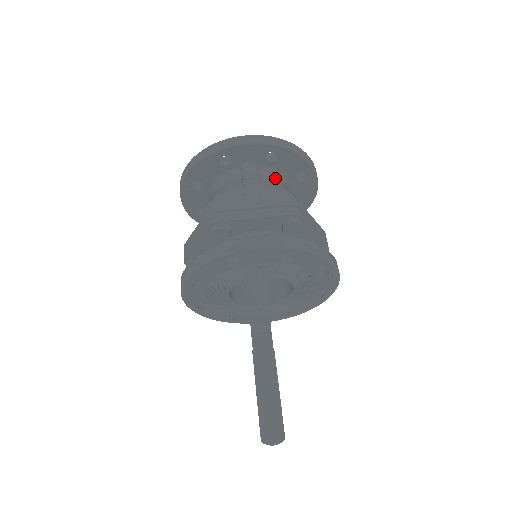
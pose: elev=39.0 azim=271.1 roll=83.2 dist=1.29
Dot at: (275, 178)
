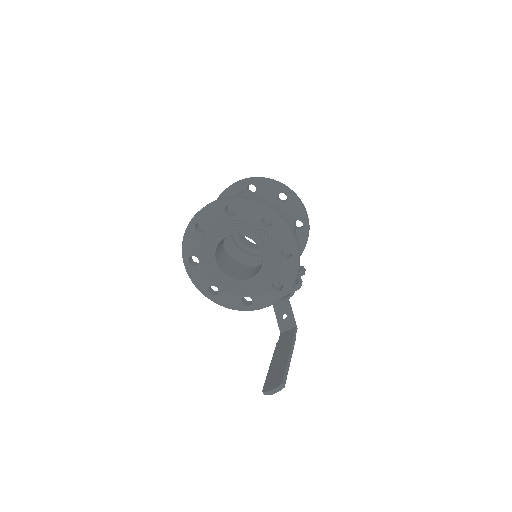
Dot at: occluded
